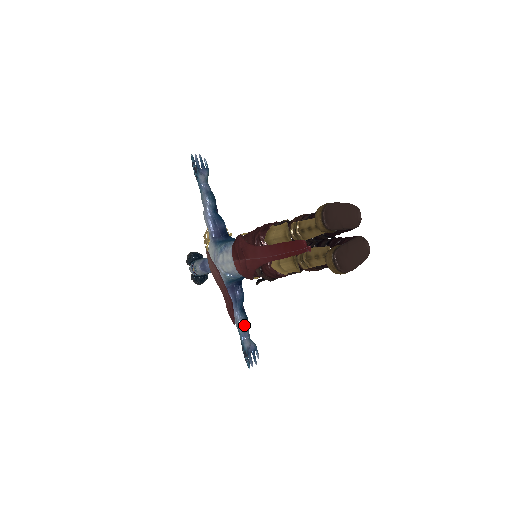
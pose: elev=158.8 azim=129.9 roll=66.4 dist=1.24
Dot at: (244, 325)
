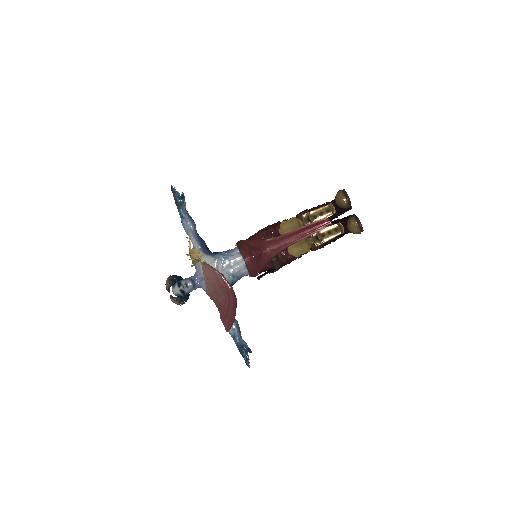
Dot at: (239, 328)
